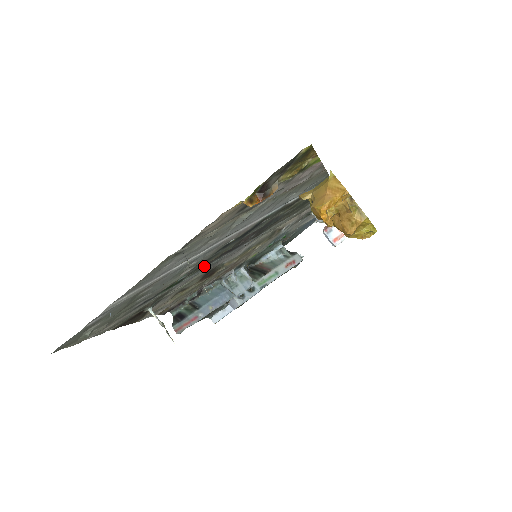
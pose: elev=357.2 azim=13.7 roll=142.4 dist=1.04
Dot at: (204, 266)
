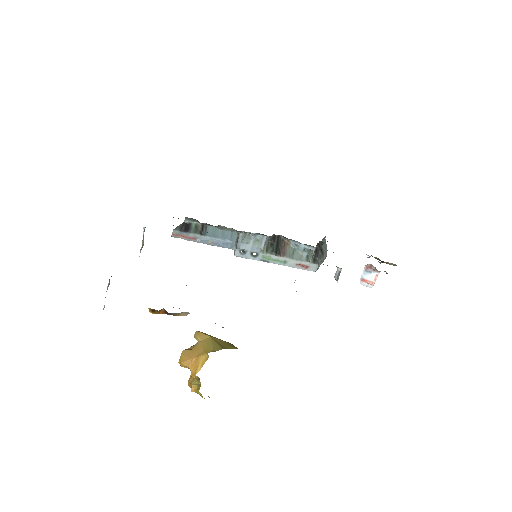
Dot at: occluded
